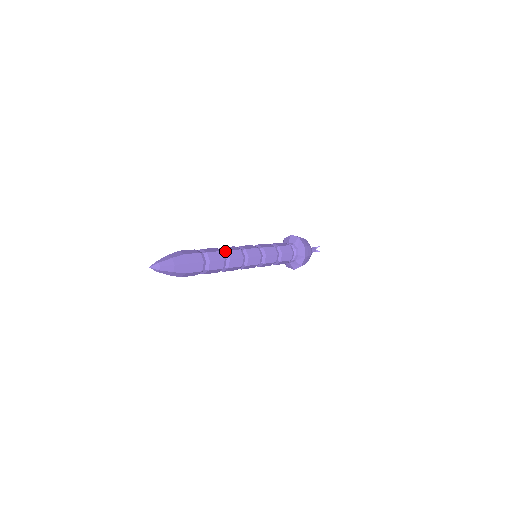
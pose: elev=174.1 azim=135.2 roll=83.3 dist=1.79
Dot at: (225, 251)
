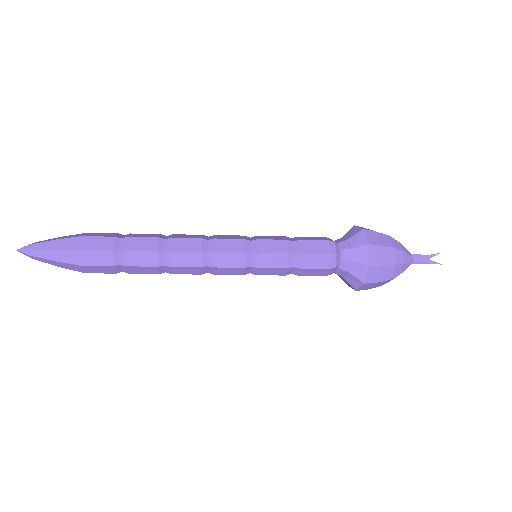
Dot at: (167, 238)
